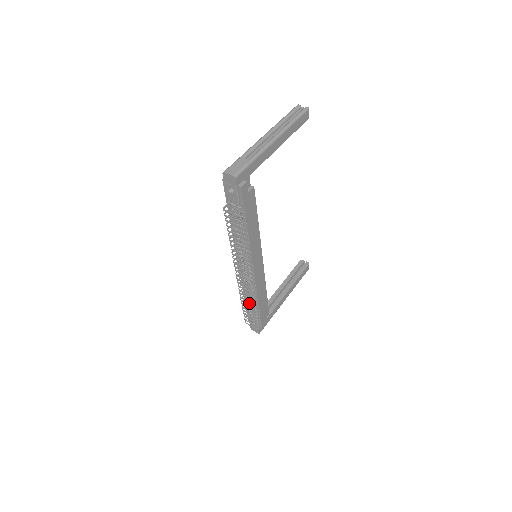
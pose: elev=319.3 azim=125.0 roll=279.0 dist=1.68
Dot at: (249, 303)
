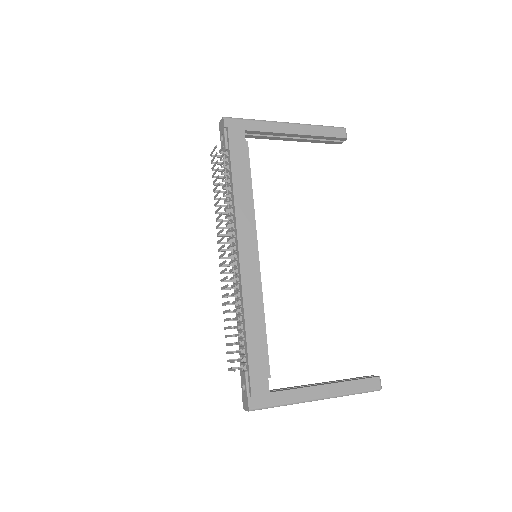
Dot at: (240, 337)
